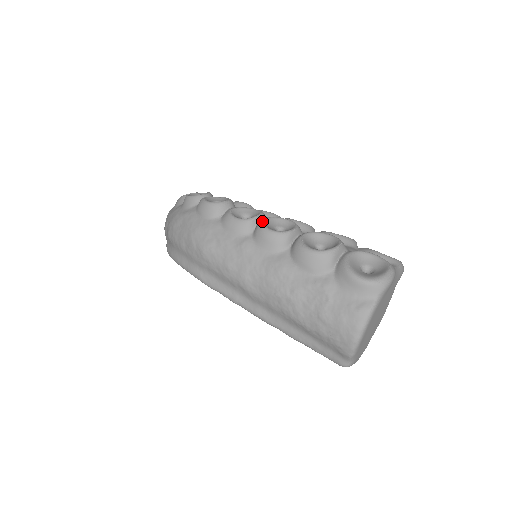
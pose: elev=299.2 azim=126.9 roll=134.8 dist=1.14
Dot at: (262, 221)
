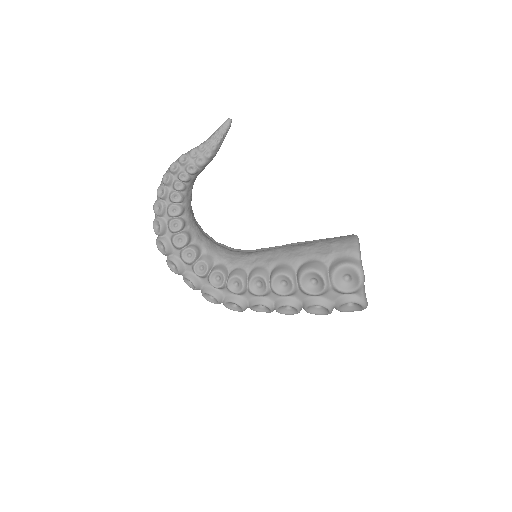
Dot at: occluded
